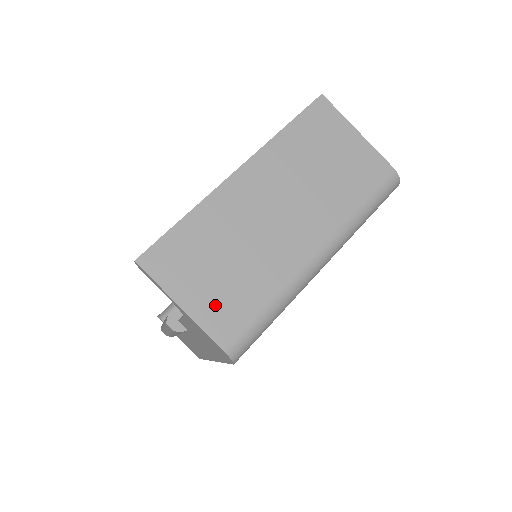
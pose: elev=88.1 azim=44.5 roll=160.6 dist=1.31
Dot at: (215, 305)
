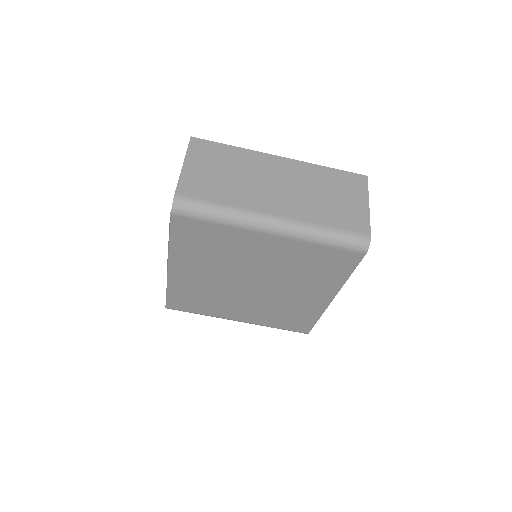
Dot at: (197, 179)
